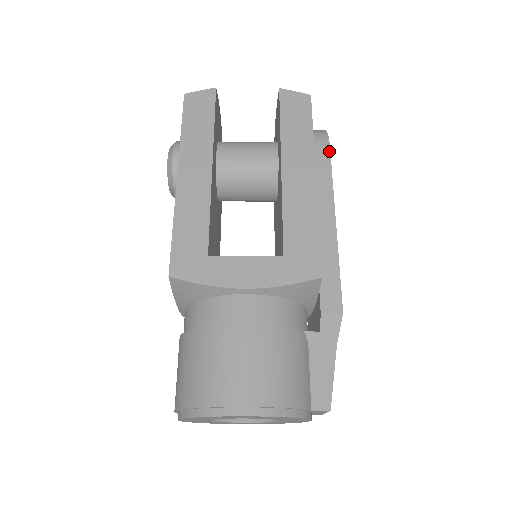
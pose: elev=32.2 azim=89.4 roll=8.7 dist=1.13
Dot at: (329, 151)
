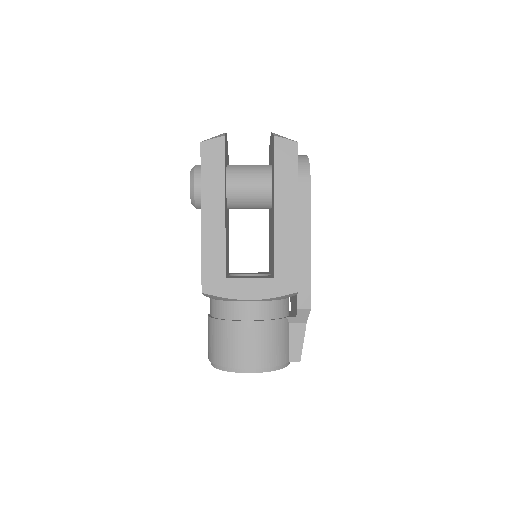
Dot at: (310, 186)
